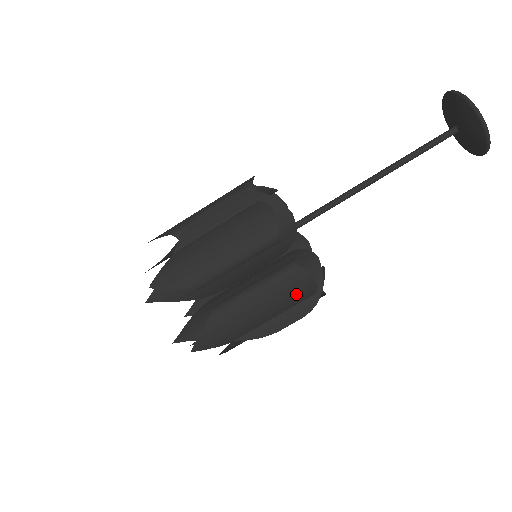
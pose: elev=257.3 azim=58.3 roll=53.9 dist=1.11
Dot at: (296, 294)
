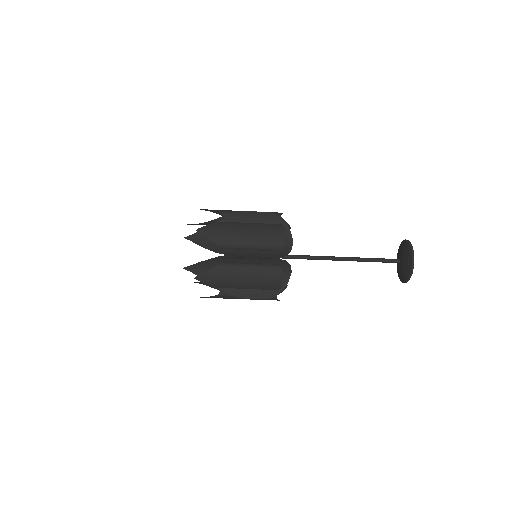
Dot at: occluded
